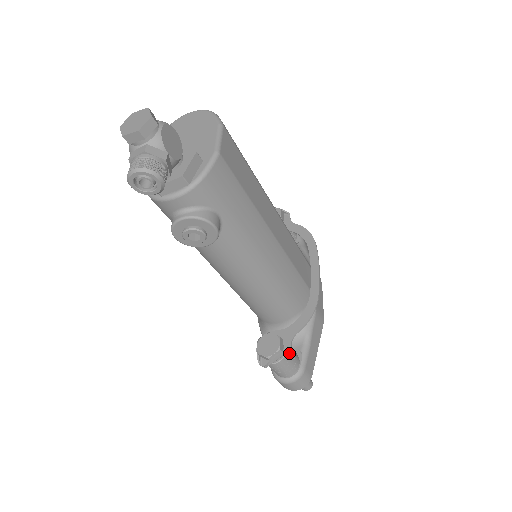
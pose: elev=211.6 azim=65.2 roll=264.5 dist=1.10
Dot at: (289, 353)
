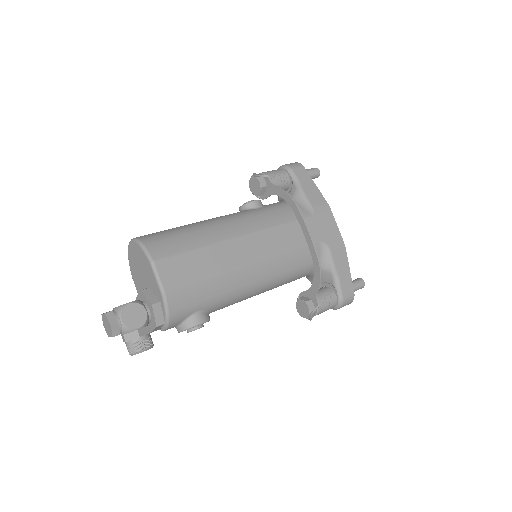
Dot at: (321, 304)
